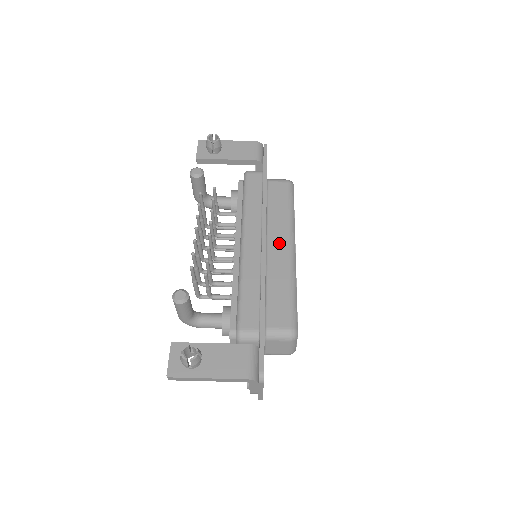
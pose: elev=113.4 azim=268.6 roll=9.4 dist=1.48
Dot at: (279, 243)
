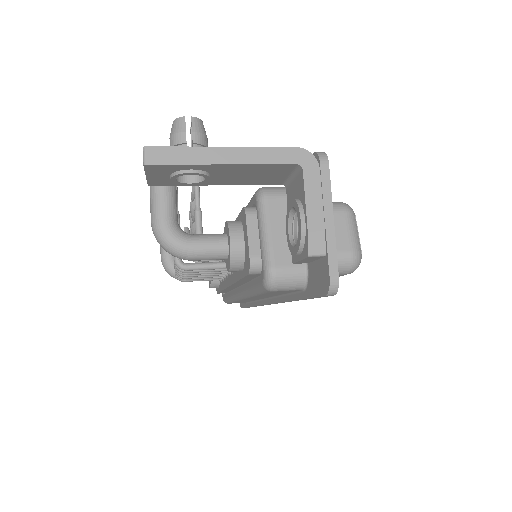
Dot at: occluded
